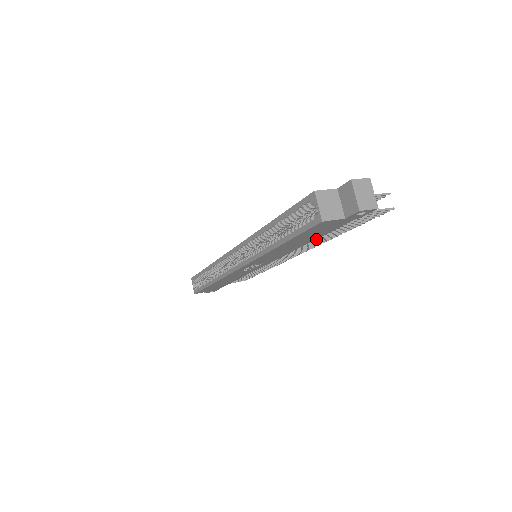
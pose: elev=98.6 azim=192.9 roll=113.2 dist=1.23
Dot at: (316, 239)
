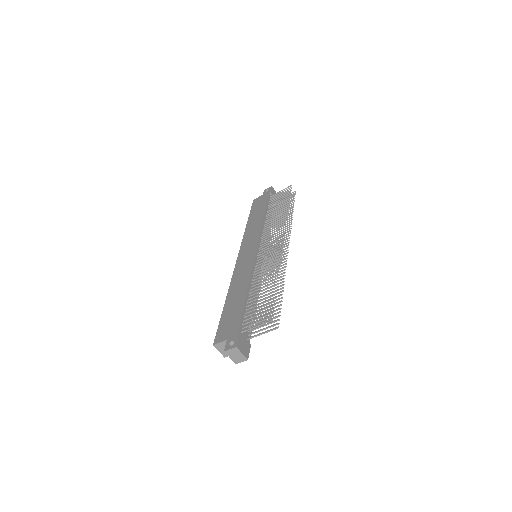
Dot at: occluded
